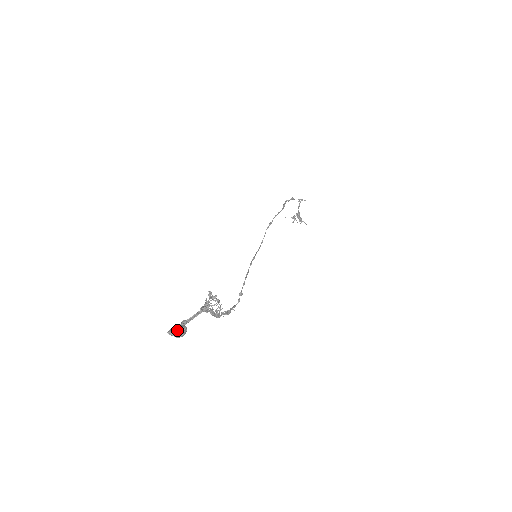
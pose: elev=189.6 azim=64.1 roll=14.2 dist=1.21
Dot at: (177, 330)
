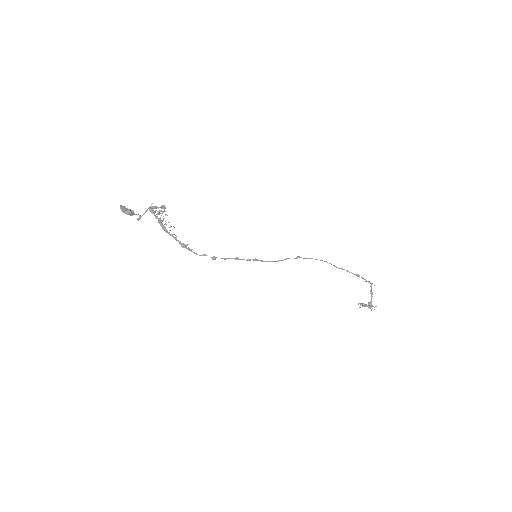
Dot at: (125, 207)
